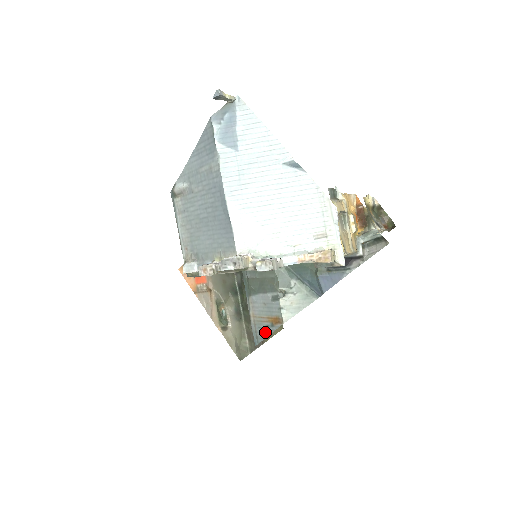
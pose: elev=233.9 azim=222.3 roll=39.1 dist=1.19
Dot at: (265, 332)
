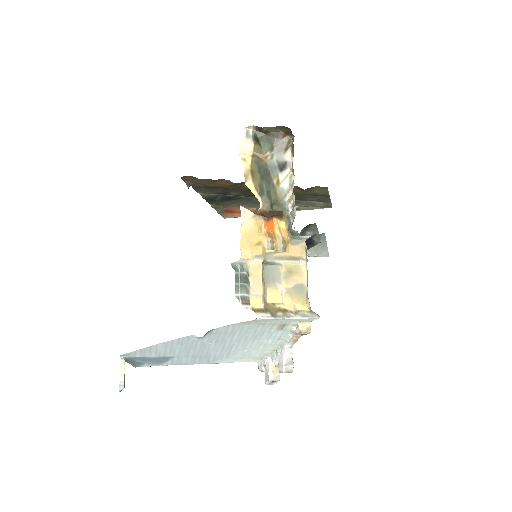
Dot at: occluded
